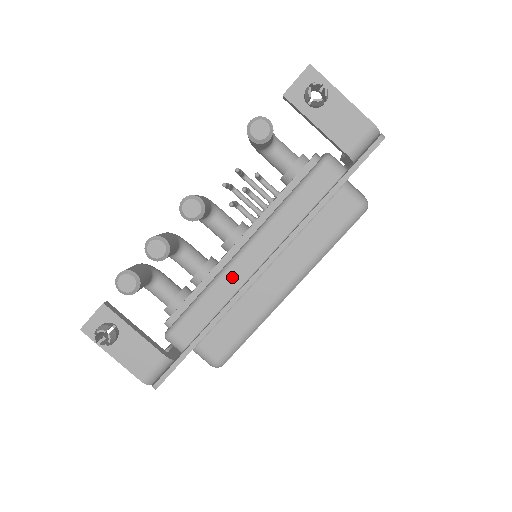
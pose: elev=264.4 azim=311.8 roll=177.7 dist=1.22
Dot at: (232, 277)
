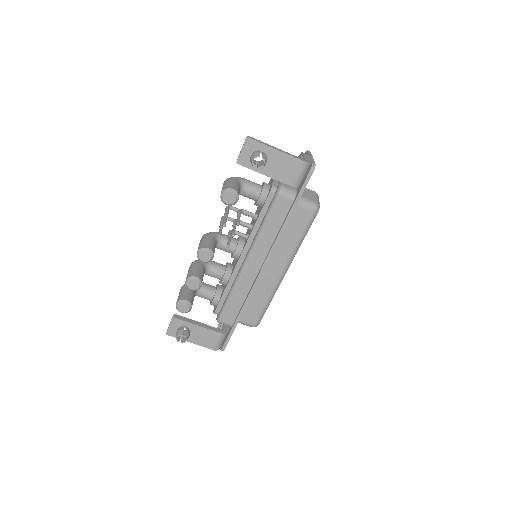
Dot at: (245, 279)
